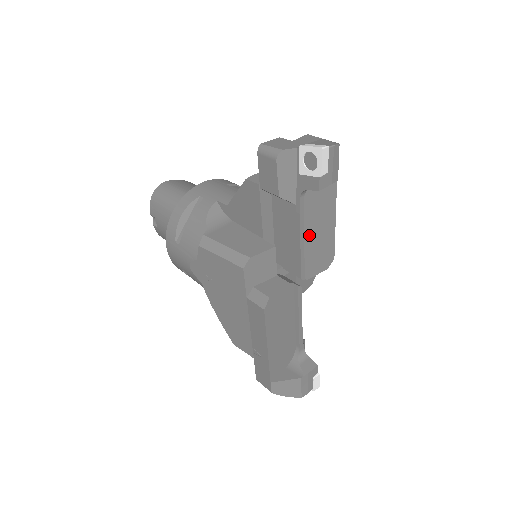
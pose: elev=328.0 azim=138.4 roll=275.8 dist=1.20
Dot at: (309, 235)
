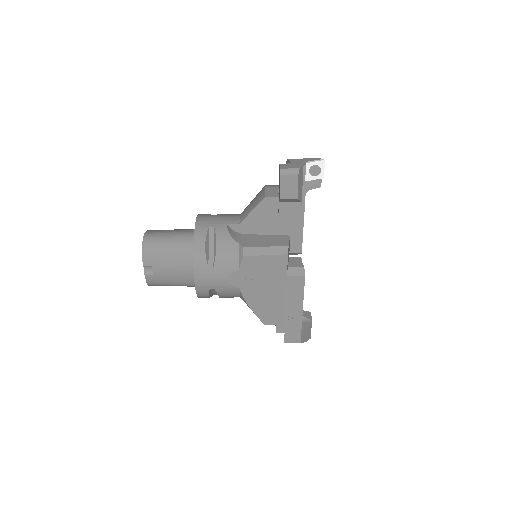
Dot at: occluded
